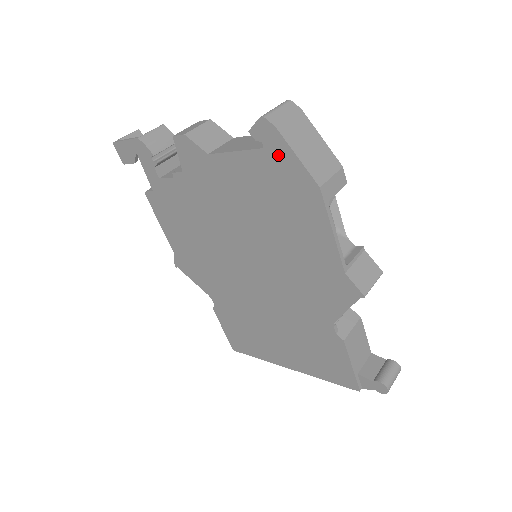
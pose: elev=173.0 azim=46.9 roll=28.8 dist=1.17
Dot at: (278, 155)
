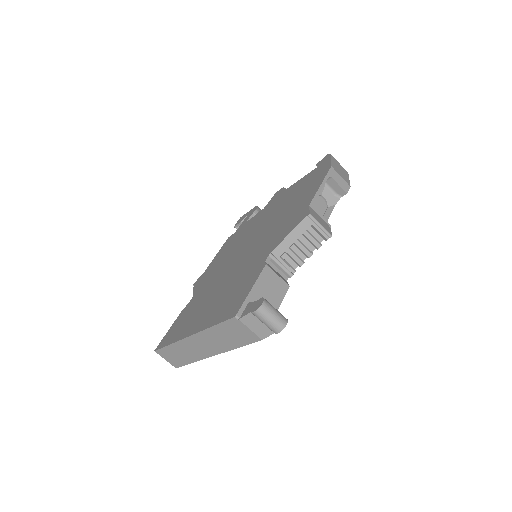
Dot at: (322, 165)
